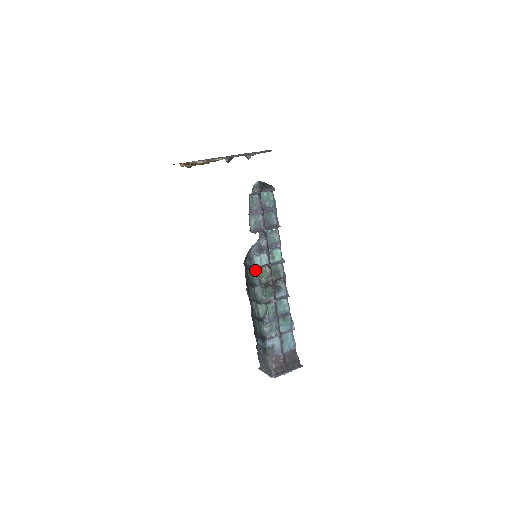
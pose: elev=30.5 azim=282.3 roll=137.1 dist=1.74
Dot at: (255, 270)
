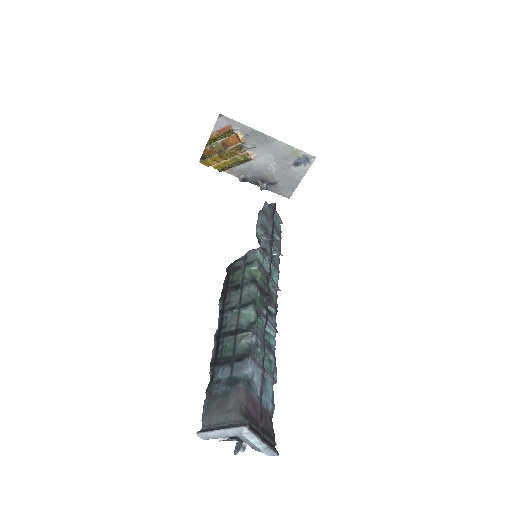
Dot at: (250, 270)
